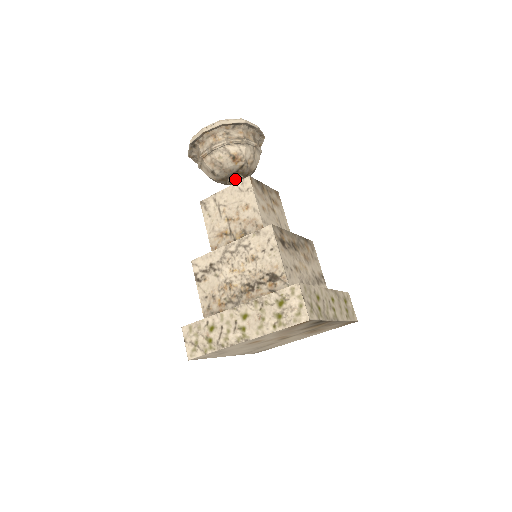
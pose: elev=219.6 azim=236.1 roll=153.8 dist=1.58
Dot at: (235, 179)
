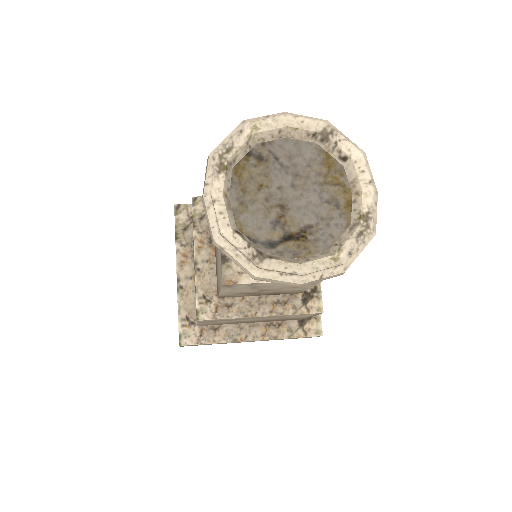
Dot at: occluded
